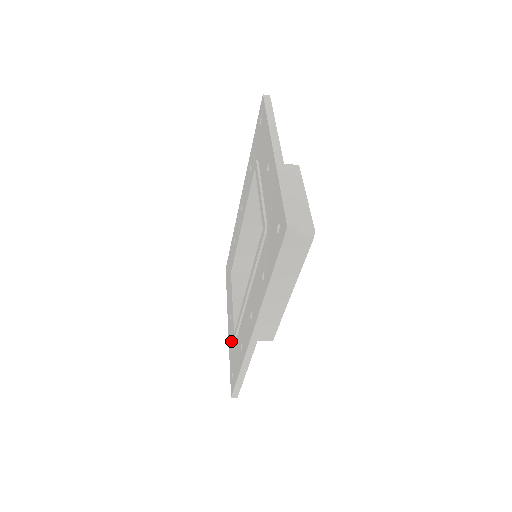
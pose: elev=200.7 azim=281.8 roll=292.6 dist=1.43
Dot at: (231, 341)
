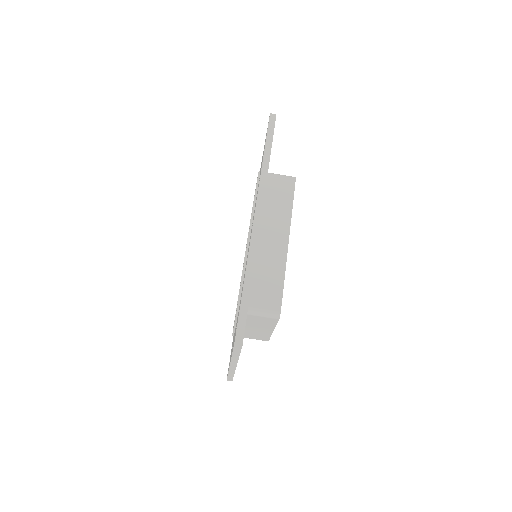
Dot at: occluded
